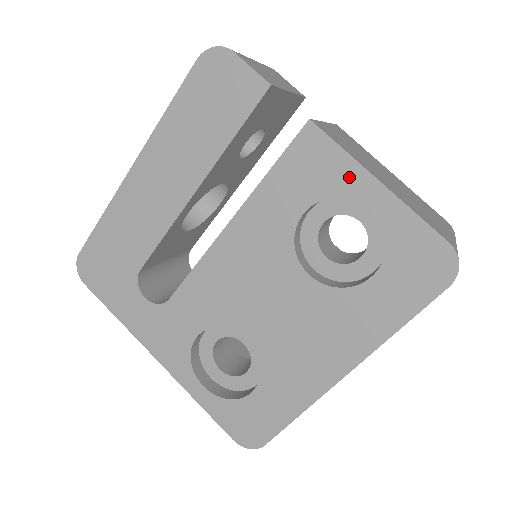
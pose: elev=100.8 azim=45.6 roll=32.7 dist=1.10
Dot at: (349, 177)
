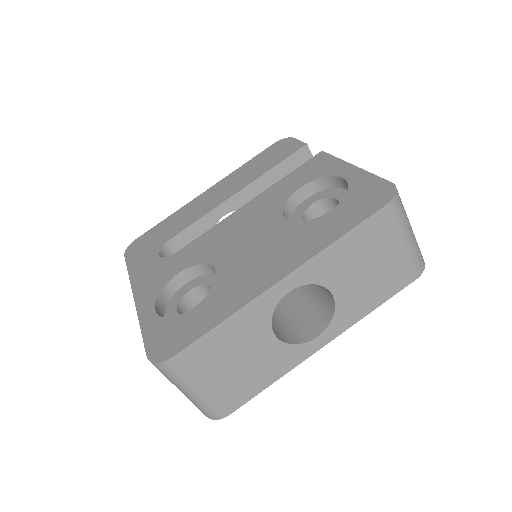
Dot at: (335, 167)
